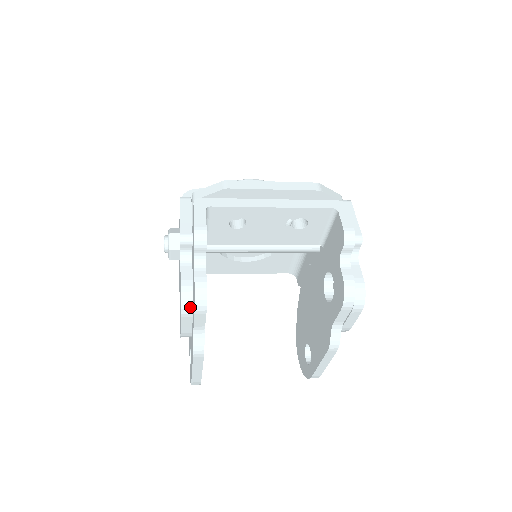
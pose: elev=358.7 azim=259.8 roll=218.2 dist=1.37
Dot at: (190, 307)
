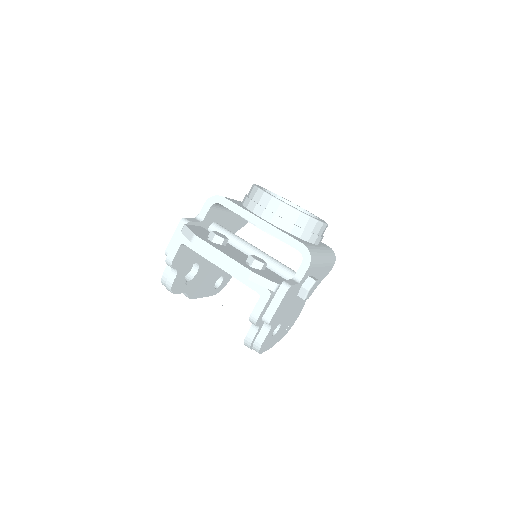
Dot at: occluded
